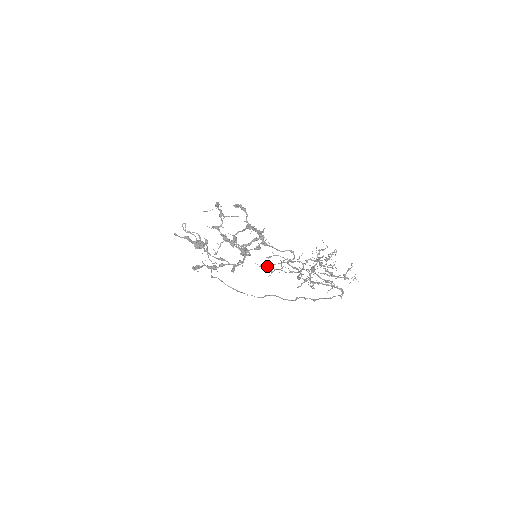
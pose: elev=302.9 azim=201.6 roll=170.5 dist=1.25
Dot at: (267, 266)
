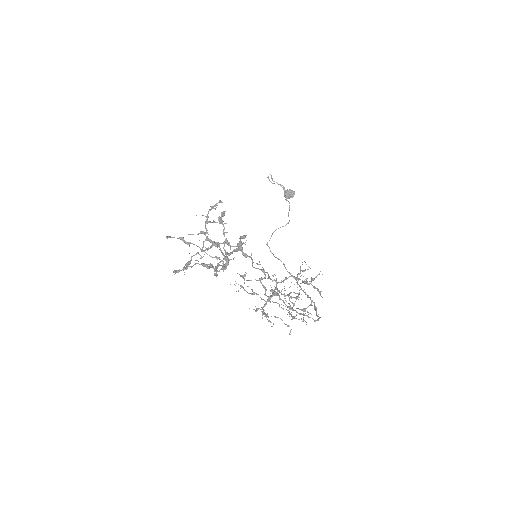
Dot at: occluded
